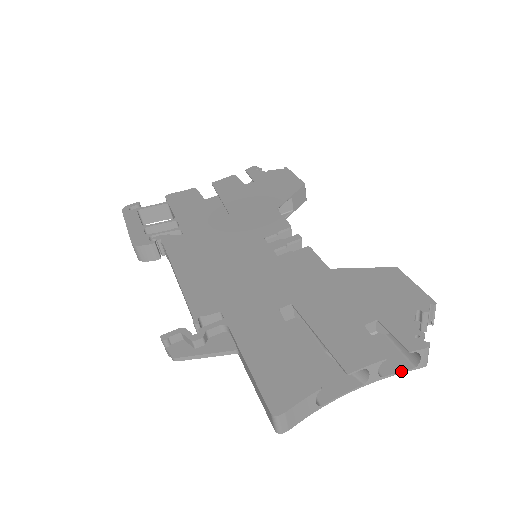
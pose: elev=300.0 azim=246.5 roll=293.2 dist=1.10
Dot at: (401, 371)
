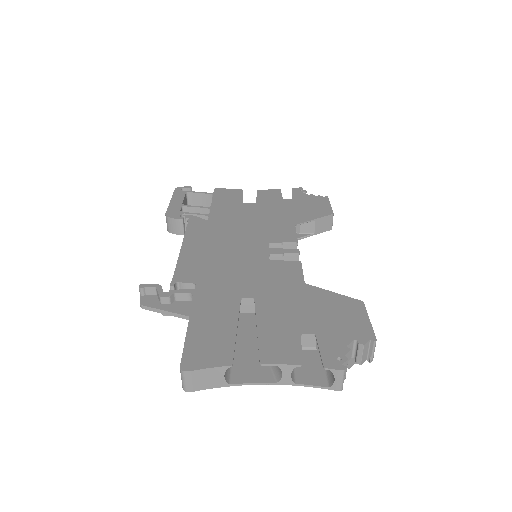
Dot at: (315, 385)
